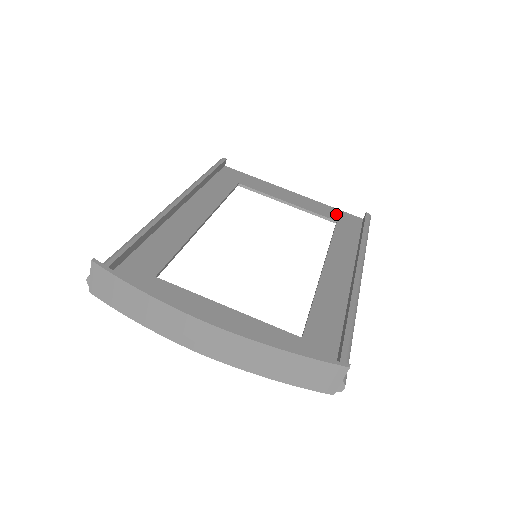
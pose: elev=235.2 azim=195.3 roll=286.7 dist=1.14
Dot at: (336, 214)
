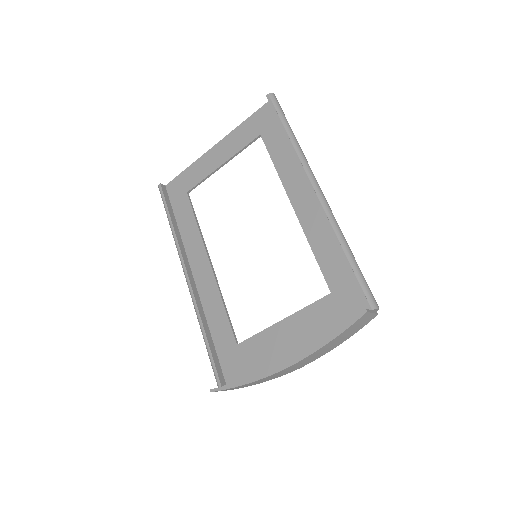
Dot at: (253, 126)
